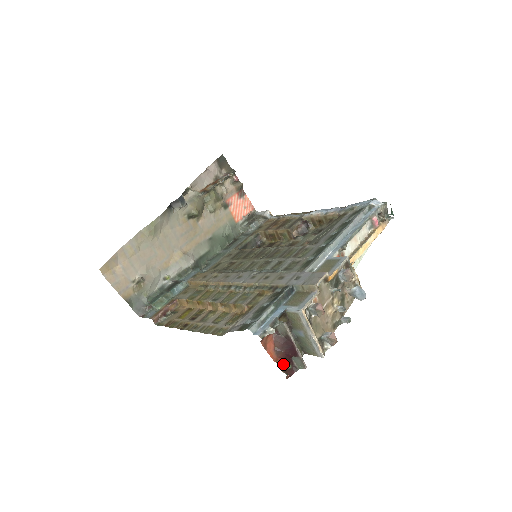
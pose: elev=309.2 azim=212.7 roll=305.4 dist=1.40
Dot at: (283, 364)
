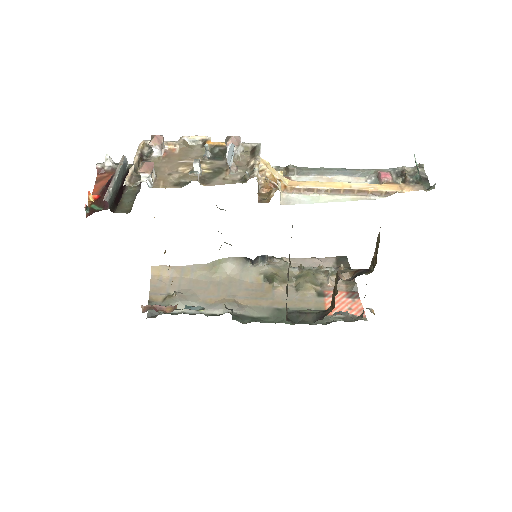
Dot at: (97, 202)
